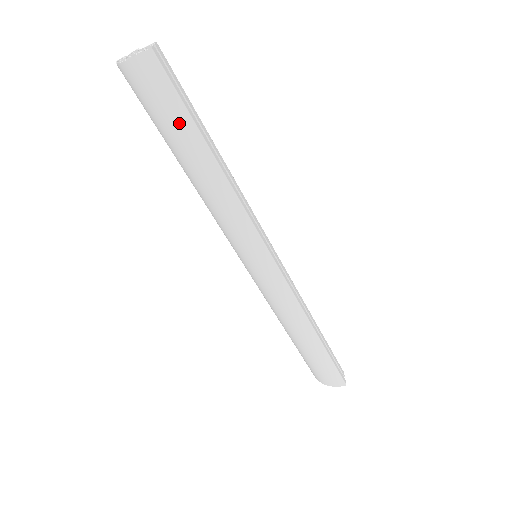
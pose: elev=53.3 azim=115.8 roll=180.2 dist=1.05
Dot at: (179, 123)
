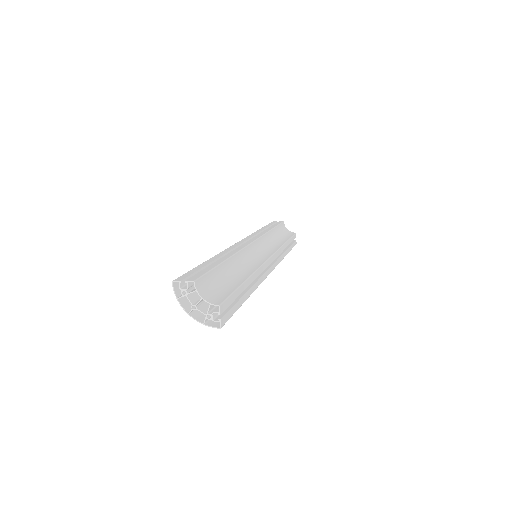
Dot at: occluded
